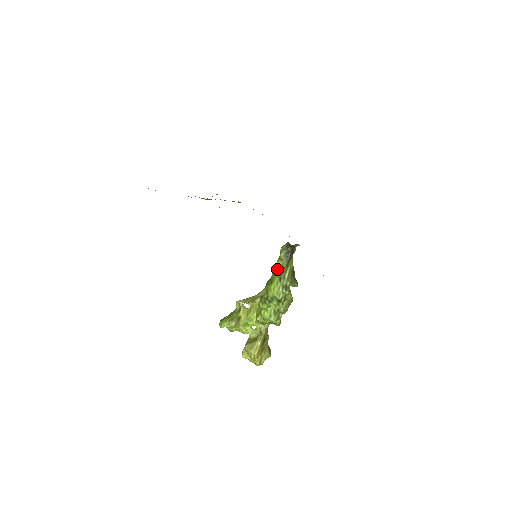
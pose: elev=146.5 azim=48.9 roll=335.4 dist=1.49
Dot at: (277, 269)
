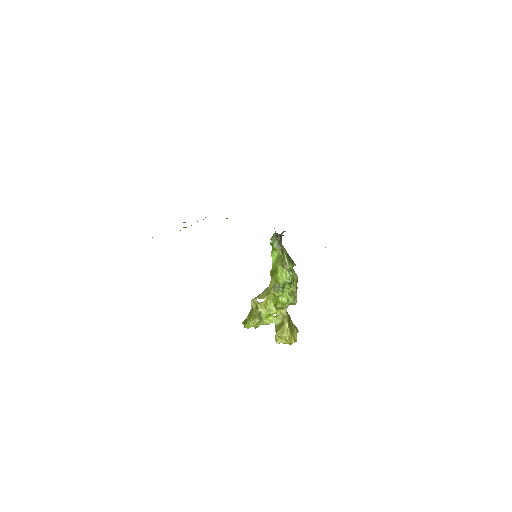
Dot at: (275, 259)
